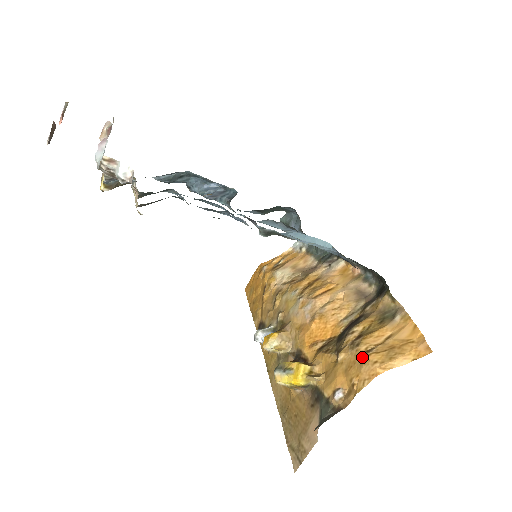
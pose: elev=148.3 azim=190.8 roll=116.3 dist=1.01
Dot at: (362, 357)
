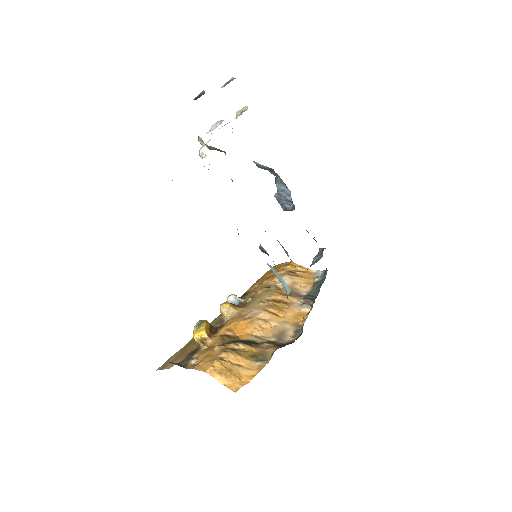
Dot at: (216, 358)
